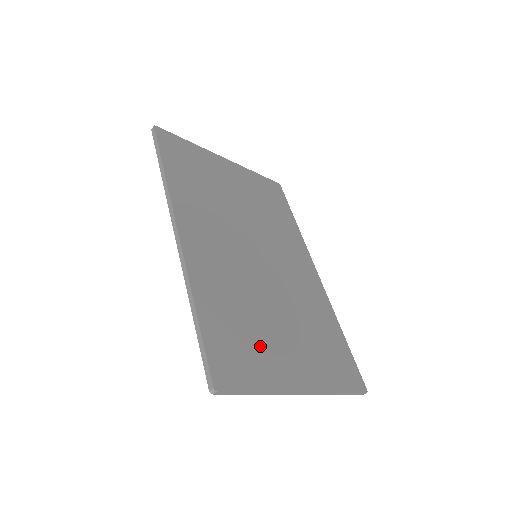
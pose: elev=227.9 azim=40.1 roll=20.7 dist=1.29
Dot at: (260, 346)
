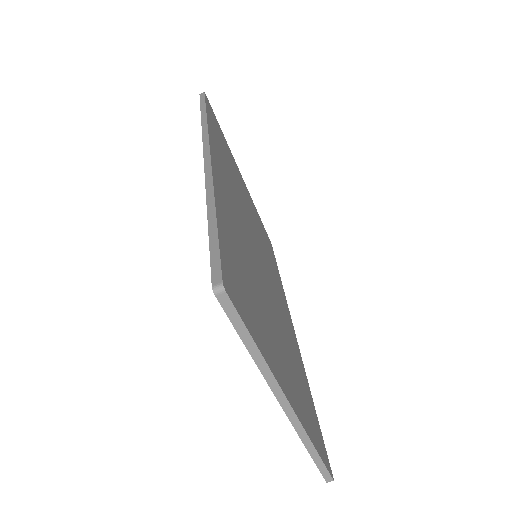
Dot at: (260, 314)
